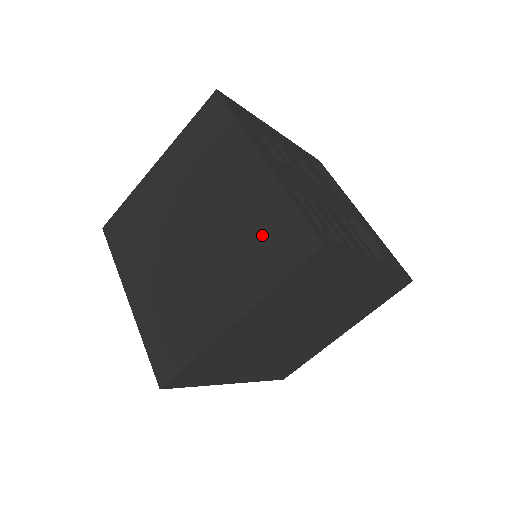
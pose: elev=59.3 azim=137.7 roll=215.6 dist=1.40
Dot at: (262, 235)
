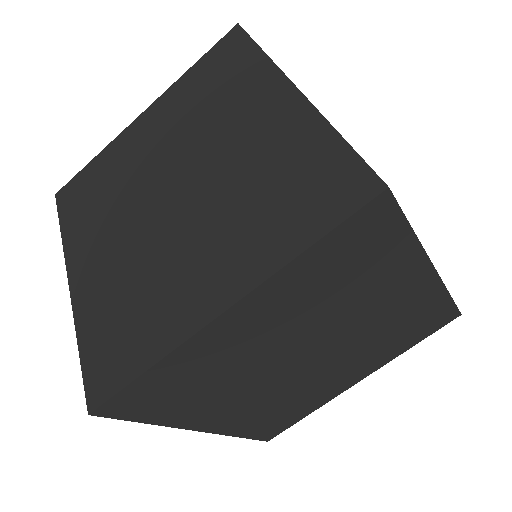
Dot at: (286, 182)
